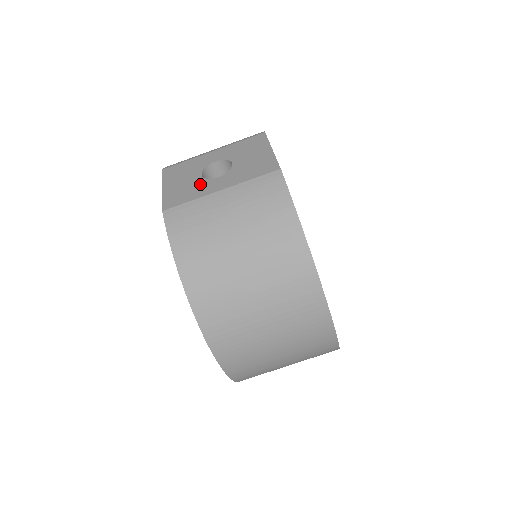
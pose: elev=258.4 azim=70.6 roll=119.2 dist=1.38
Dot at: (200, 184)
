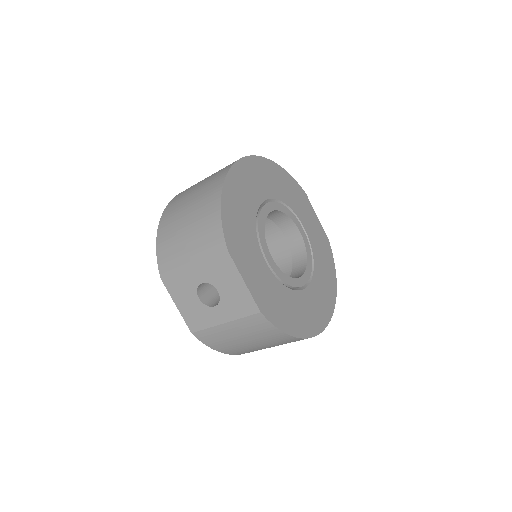
Dot at: (204, 311)
